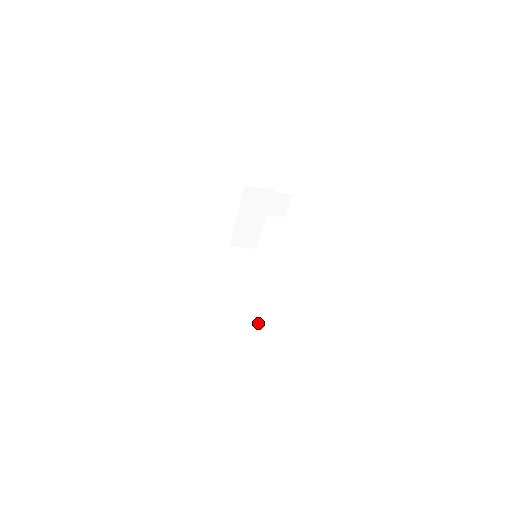
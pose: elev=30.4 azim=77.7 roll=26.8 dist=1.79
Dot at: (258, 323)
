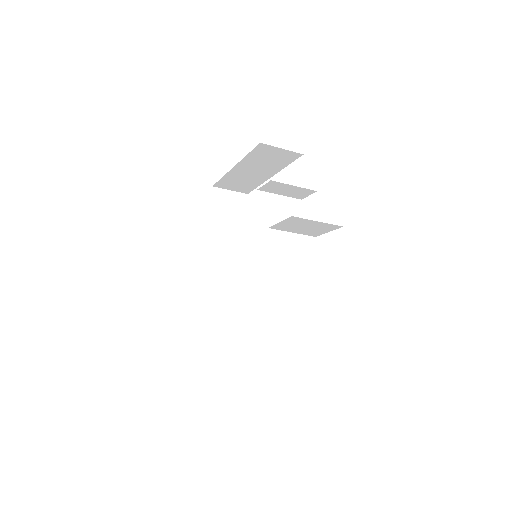
Dot at: (237, 316)
